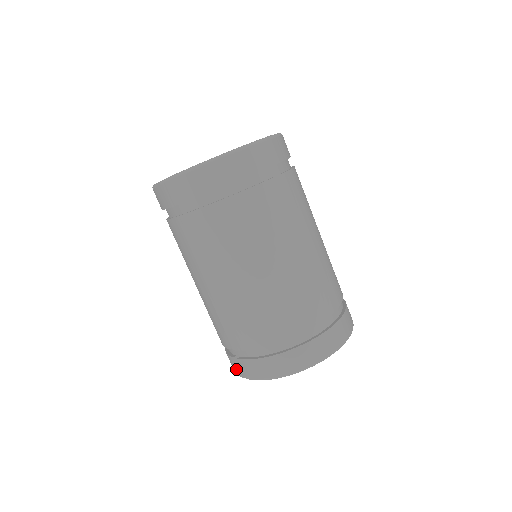
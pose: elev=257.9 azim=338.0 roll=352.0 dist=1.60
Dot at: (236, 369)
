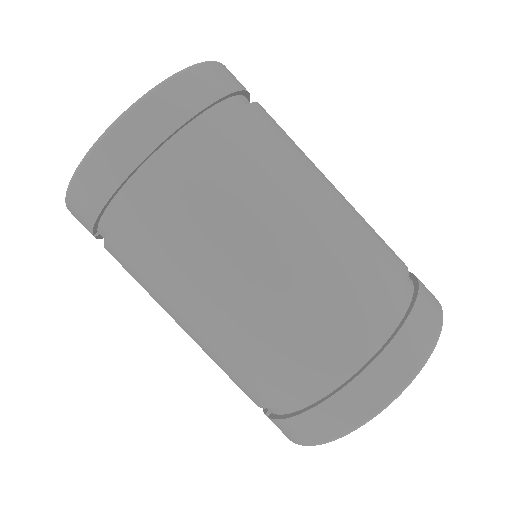
Dot at: occluded
